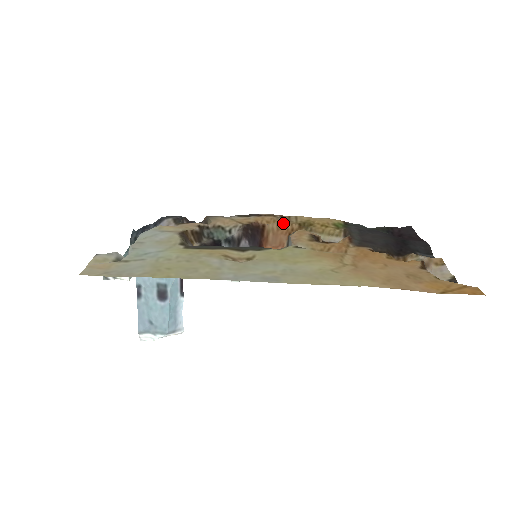
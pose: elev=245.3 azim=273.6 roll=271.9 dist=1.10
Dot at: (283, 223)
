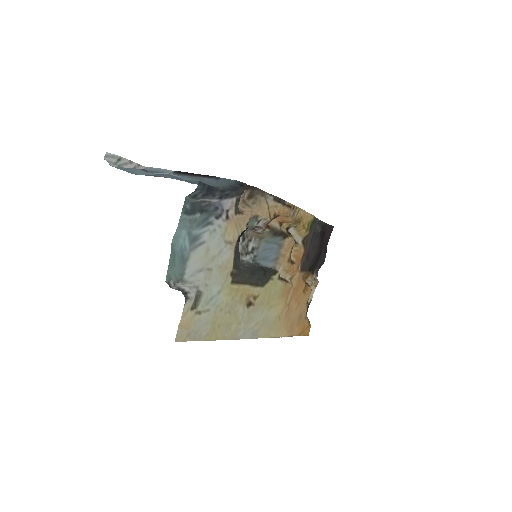
Dot at: (289, 217)
